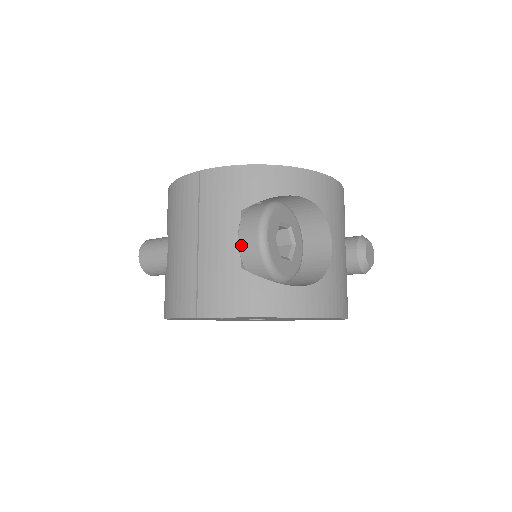
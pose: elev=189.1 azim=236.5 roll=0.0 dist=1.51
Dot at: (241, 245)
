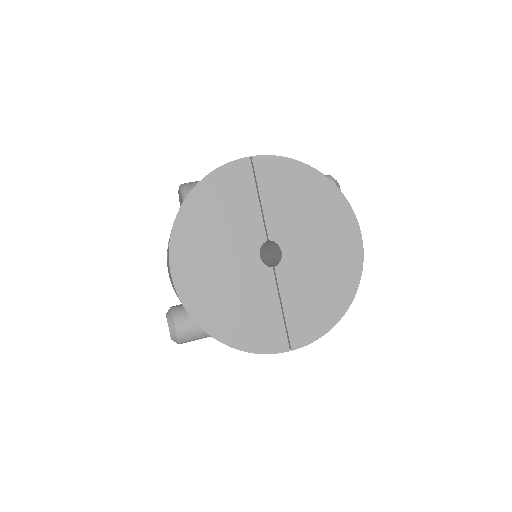
Dot at: occluded
